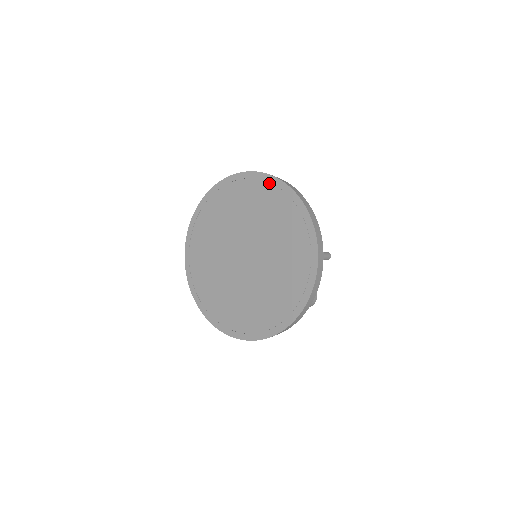
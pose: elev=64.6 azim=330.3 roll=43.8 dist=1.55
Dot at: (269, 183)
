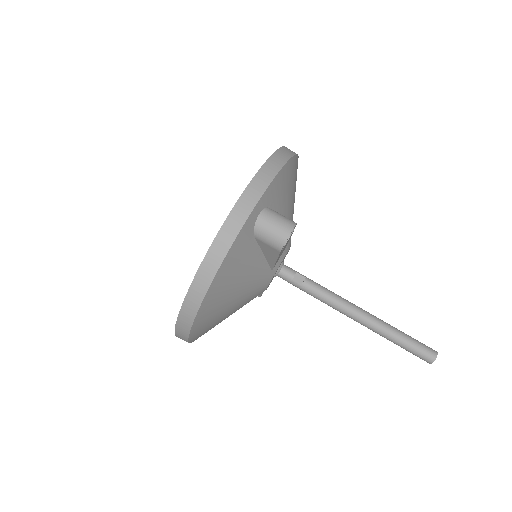
Dot at: occluded
